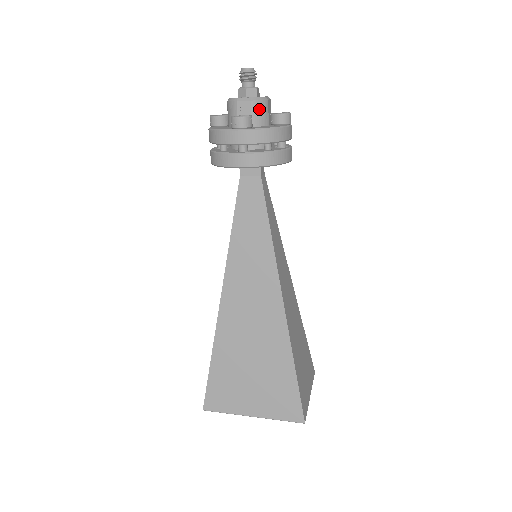
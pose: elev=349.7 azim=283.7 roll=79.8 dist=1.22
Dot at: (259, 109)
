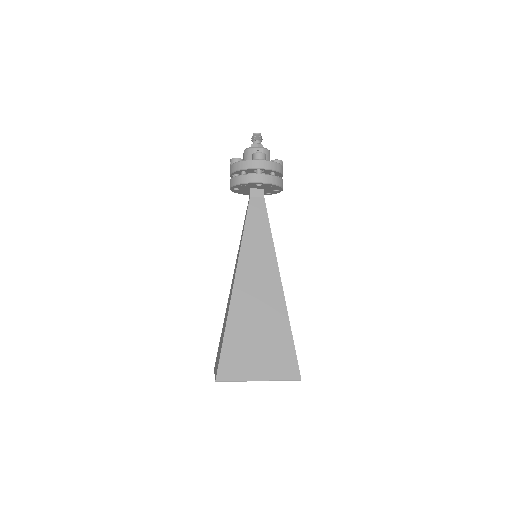
Dot at: (267, 154)
